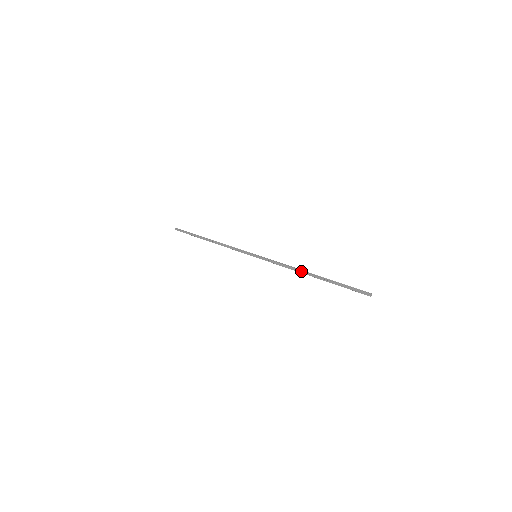
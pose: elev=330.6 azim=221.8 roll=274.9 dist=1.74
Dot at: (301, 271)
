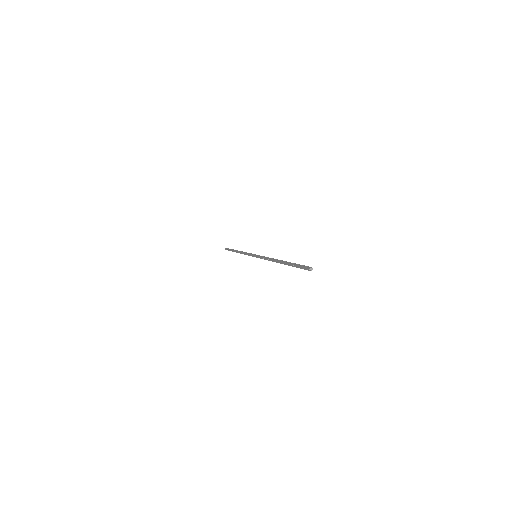
Dot at: (274, 260)
